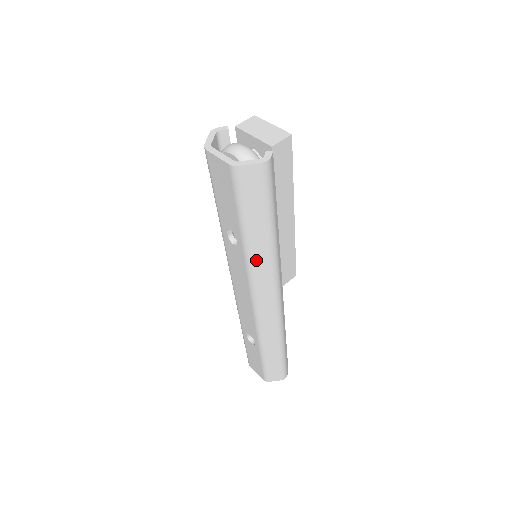
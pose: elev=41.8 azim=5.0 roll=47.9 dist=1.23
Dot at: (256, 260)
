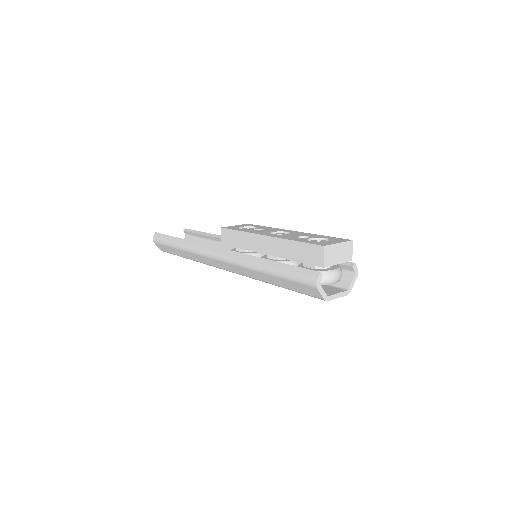
Dot at: occluded
